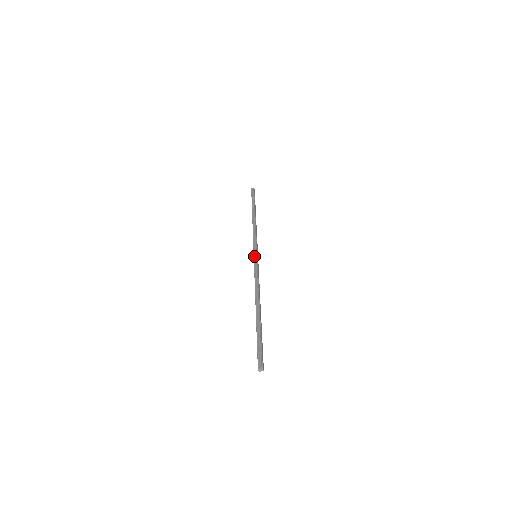
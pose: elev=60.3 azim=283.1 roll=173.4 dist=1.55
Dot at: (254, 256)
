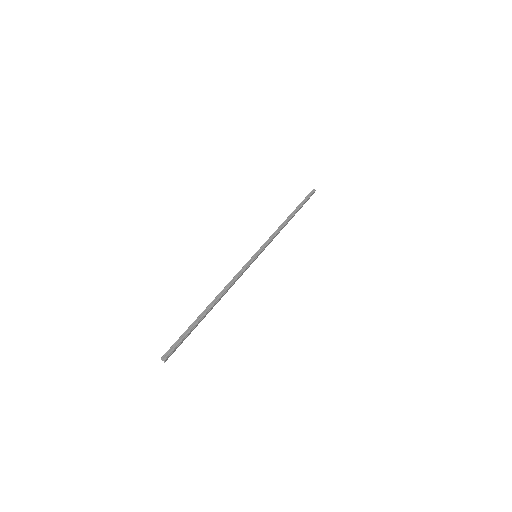
Dot at: (254, 255)
